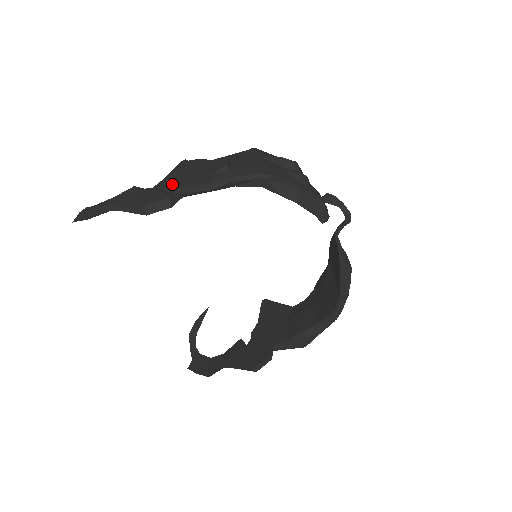
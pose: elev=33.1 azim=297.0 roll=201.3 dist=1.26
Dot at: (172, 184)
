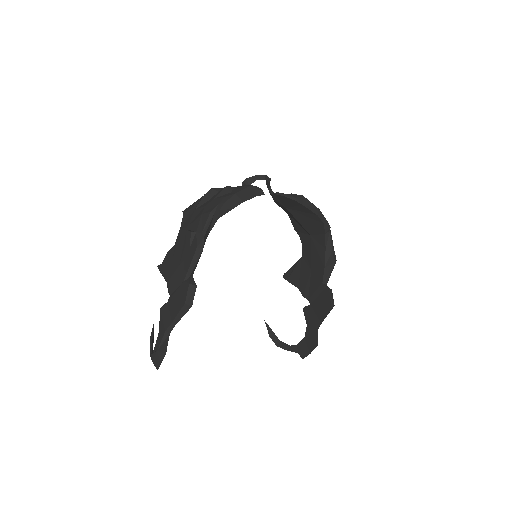
Dot at: (178, 279)
